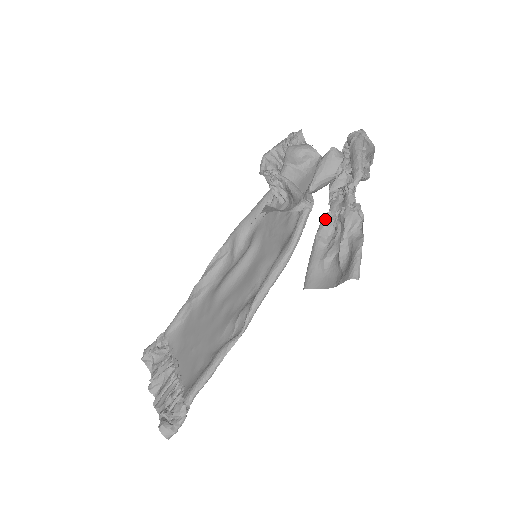
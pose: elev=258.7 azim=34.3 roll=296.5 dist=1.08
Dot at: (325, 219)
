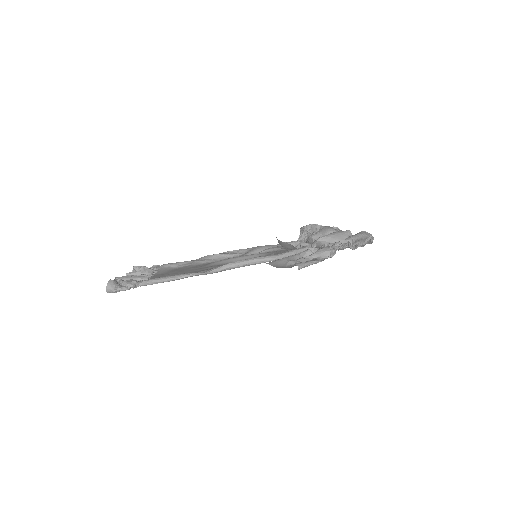
Dot at: (311, 249)
